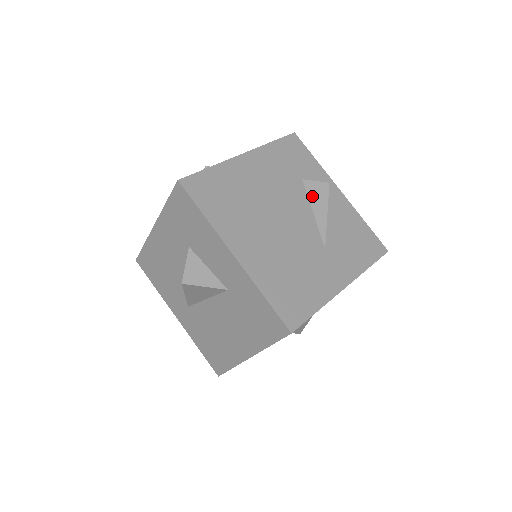
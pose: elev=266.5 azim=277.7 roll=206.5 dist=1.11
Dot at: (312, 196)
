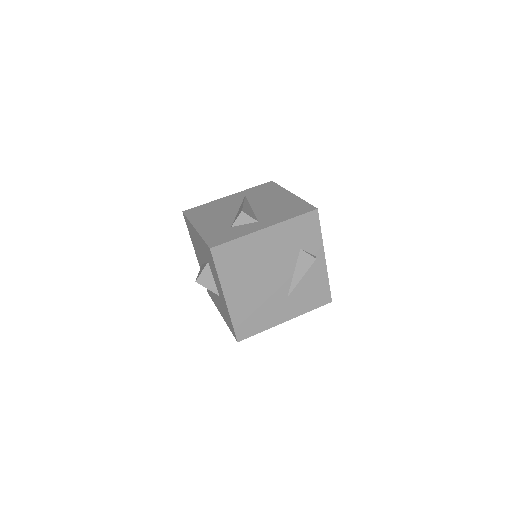
Dot at: (300, 263)
